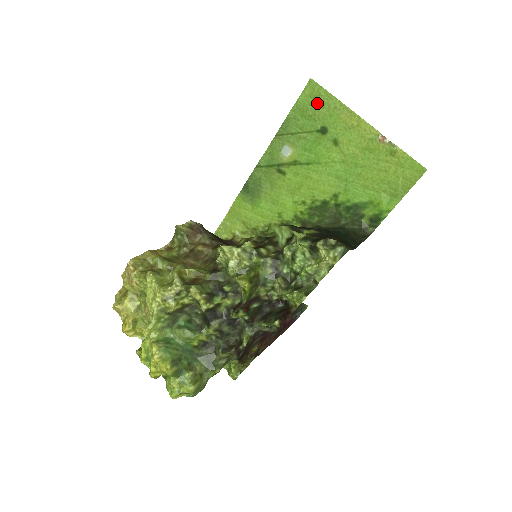
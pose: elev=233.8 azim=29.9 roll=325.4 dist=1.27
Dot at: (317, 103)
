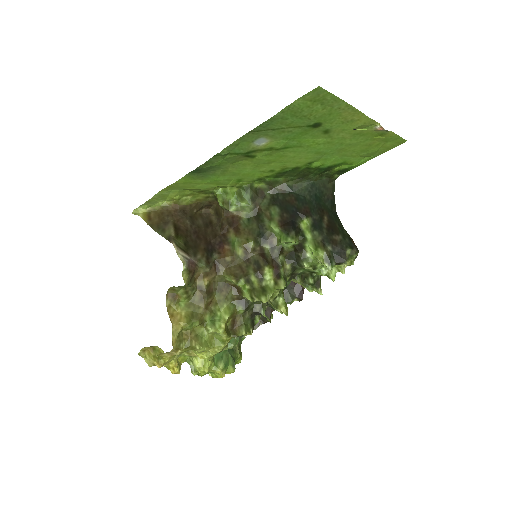
Dot at: (317, 105)
